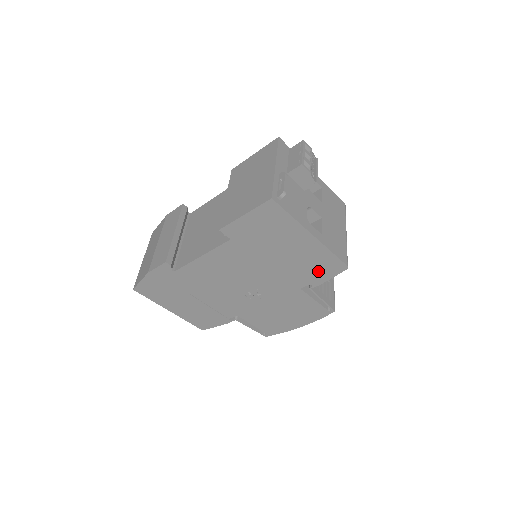
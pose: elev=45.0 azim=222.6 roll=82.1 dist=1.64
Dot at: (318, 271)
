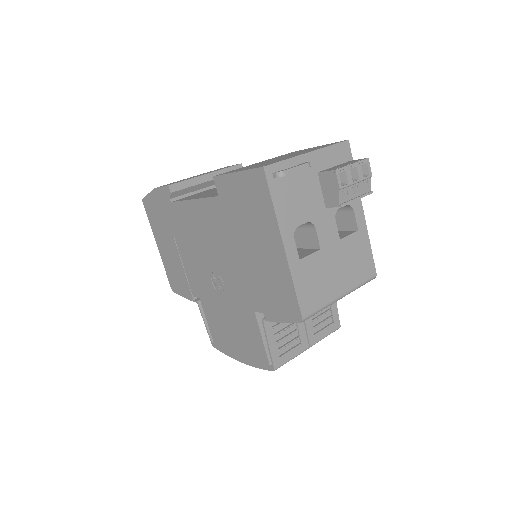
Dot at: (275, 302)
